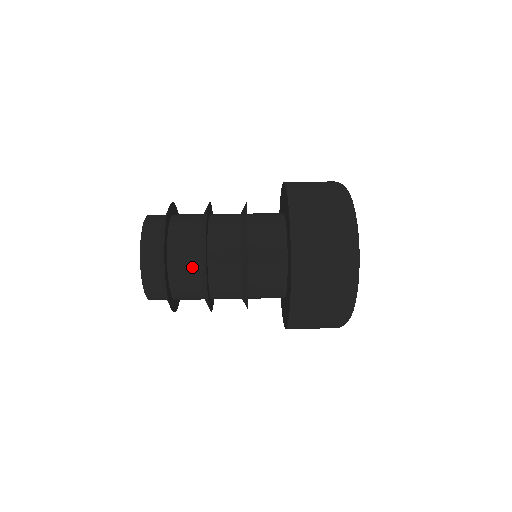
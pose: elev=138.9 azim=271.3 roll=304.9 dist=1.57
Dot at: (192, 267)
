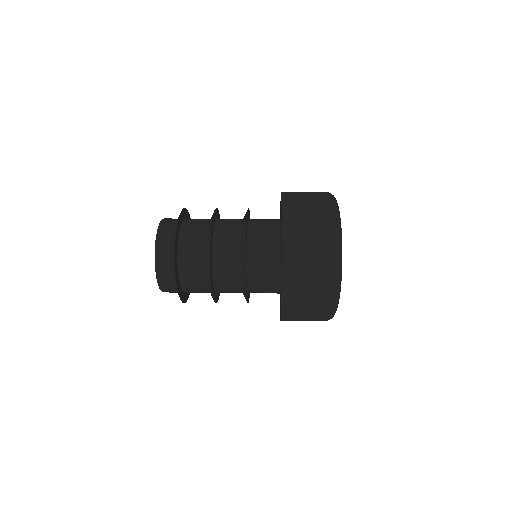
Dot at: (199, 265)
